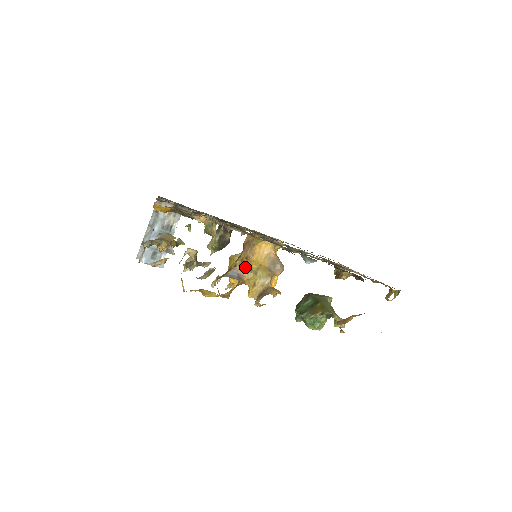
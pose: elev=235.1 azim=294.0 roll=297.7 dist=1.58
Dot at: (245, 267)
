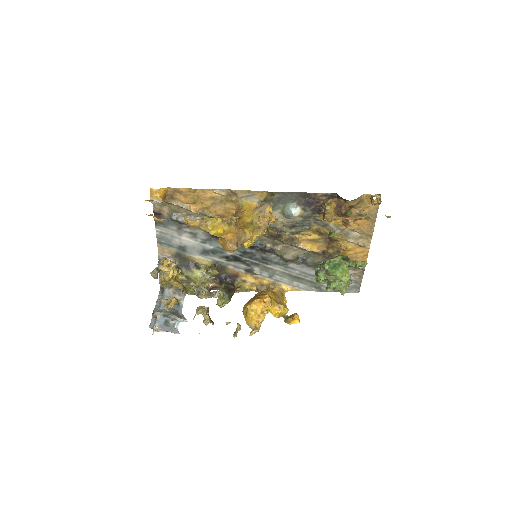
Dot at: (241, 225)
